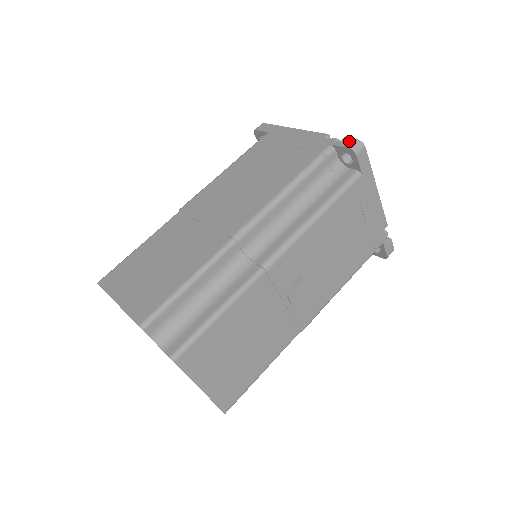
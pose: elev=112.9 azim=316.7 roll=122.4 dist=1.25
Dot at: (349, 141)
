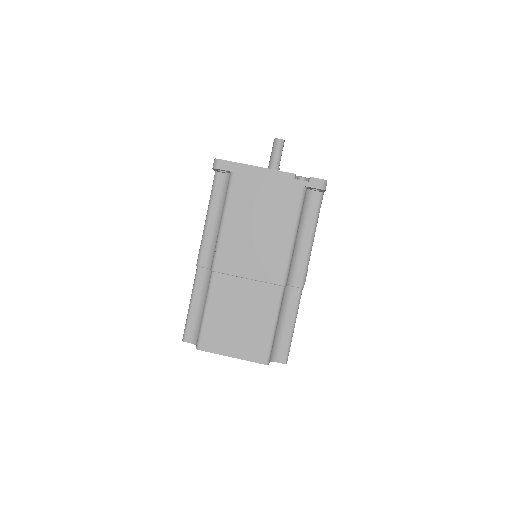
Dot at: (317, 182)
